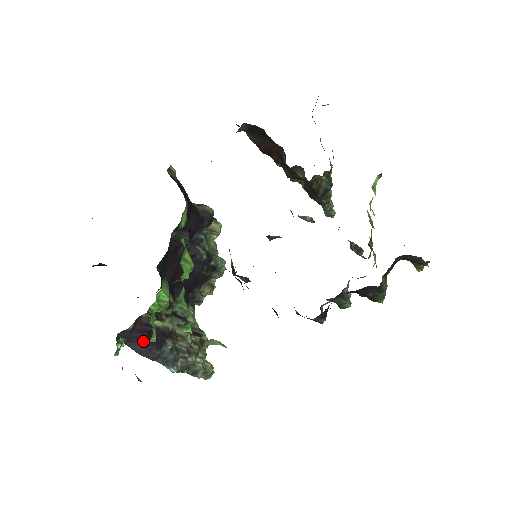
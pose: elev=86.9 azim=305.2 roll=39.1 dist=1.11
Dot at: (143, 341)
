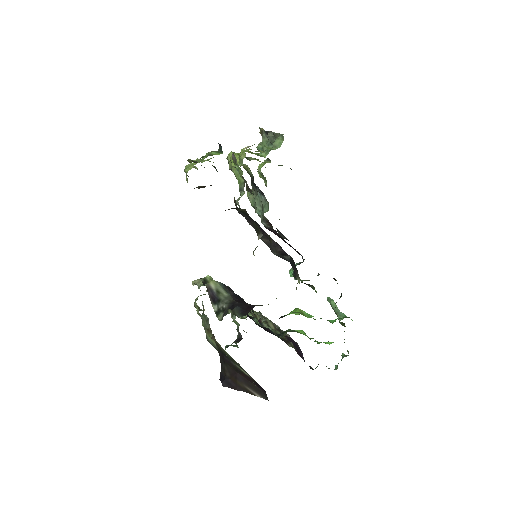
Dot at: occluded
